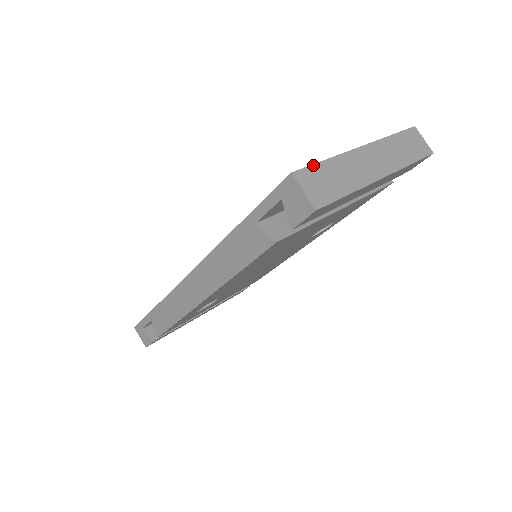
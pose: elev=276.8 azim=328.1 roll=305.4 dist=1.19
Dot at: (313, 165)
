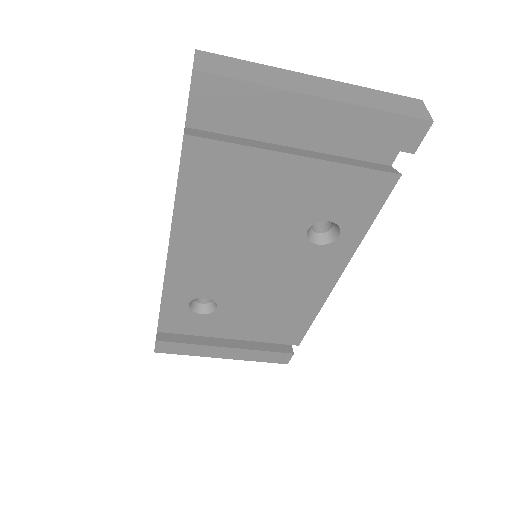
Dot at: (228, 57)
